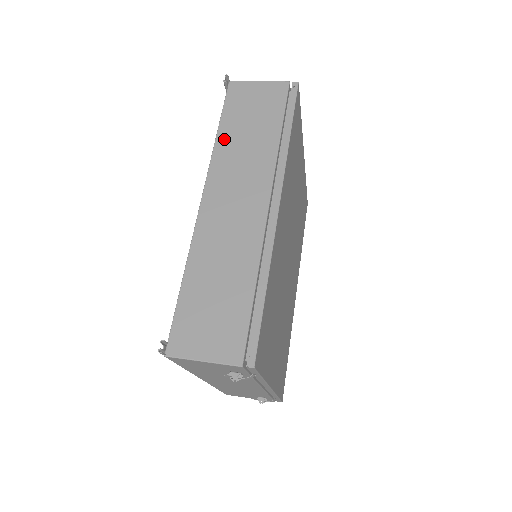
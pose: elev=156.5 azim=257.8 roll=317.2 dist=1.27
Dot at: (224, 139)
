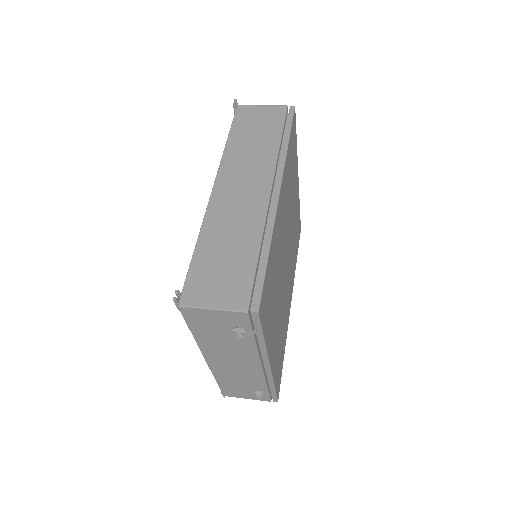
Dot at: (233, 145)
